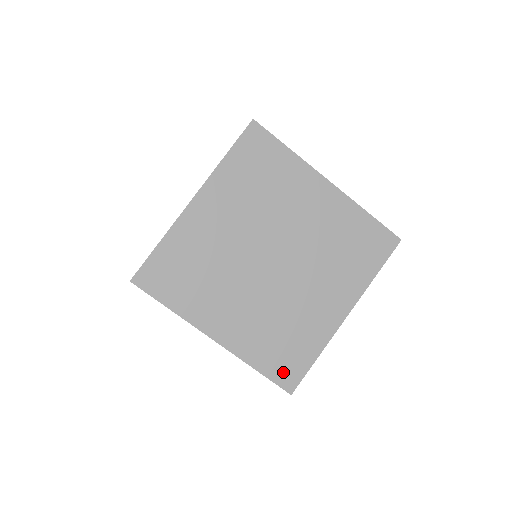
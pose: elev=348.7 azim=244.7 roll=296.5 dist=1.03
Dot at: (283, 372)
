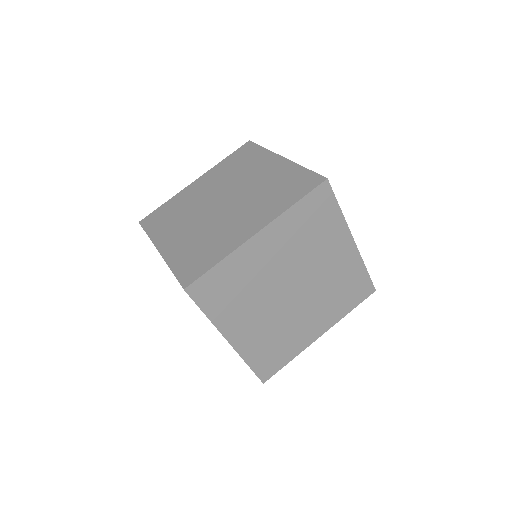
Dot at: (265, 368)
